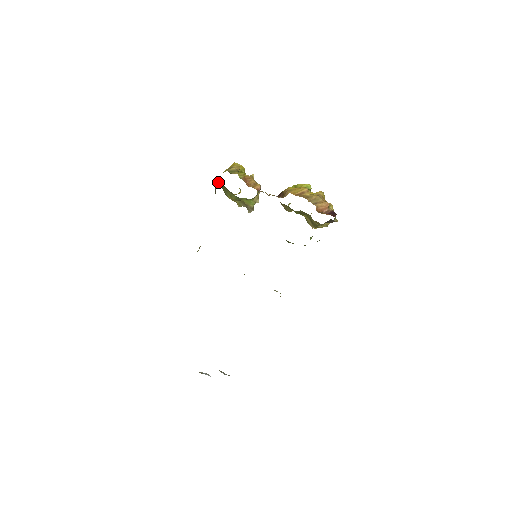
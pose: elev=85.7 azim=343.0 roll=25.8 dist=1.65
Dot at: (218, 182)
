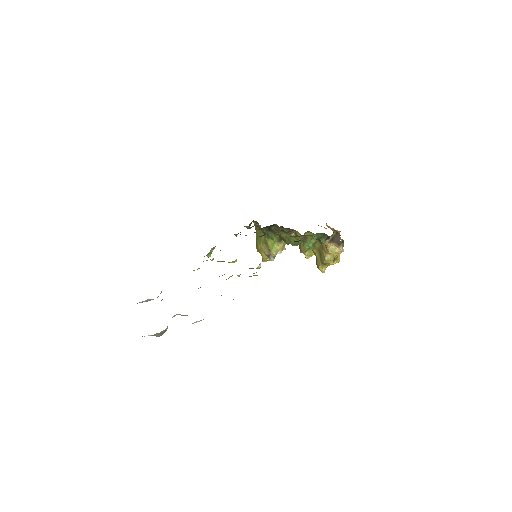
Dot at: (255, 227)
